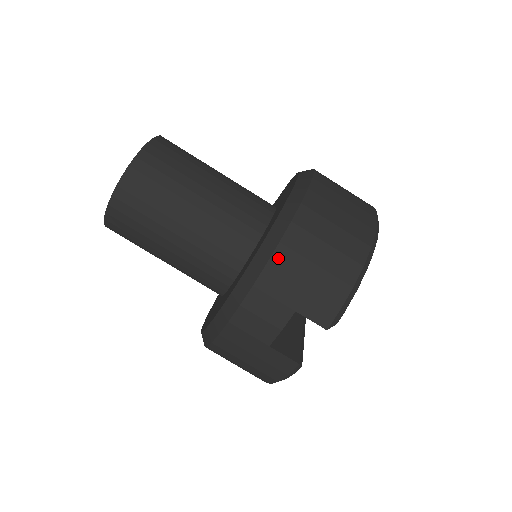
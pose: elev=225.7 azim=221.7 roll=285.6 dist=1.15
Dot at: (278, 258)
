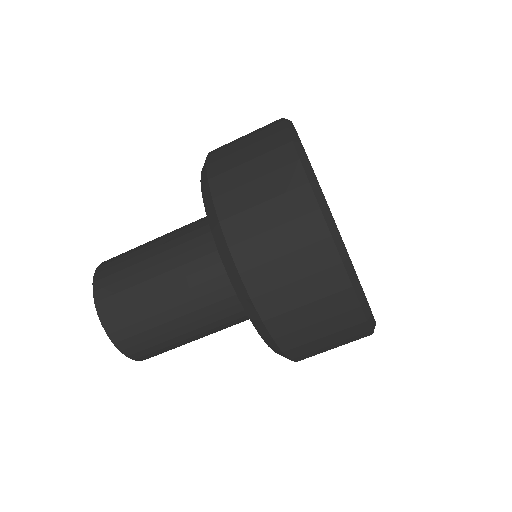
Dot at: (293, 354)
